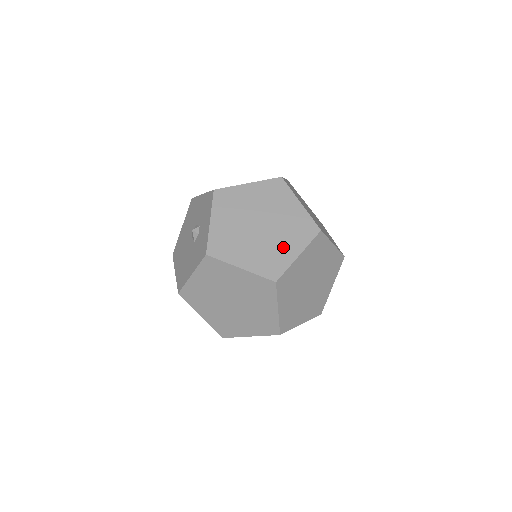
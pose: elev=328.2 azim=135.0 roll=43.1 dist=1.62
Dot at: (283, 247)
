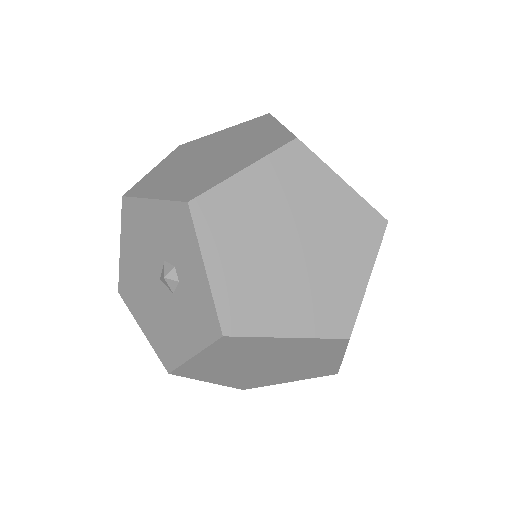
Dot at: (341, 273)
